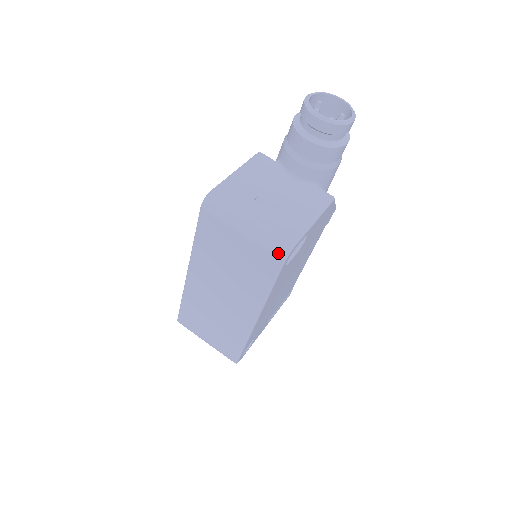
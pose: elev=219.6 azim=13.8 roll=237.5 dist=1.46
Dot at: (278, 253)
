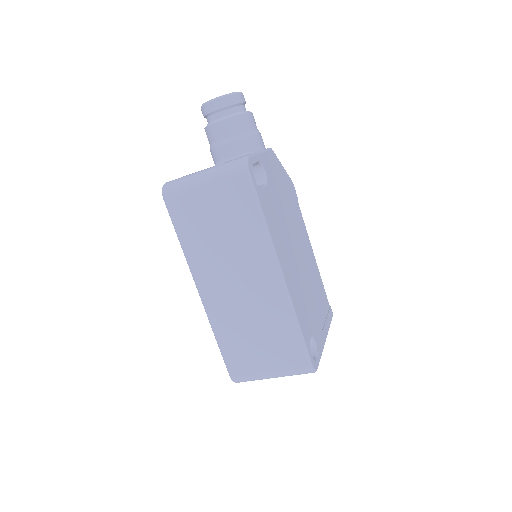
Dot at: (238, 169)
